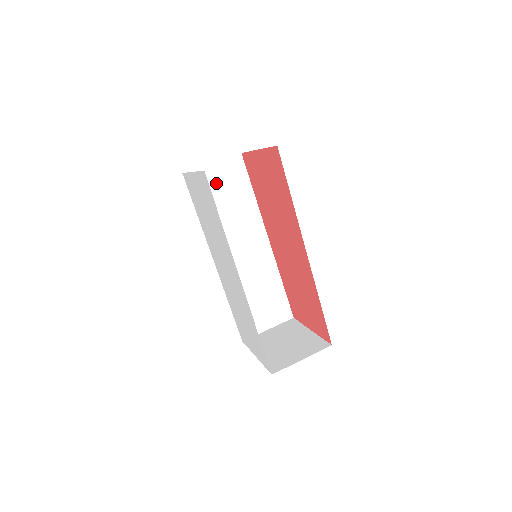
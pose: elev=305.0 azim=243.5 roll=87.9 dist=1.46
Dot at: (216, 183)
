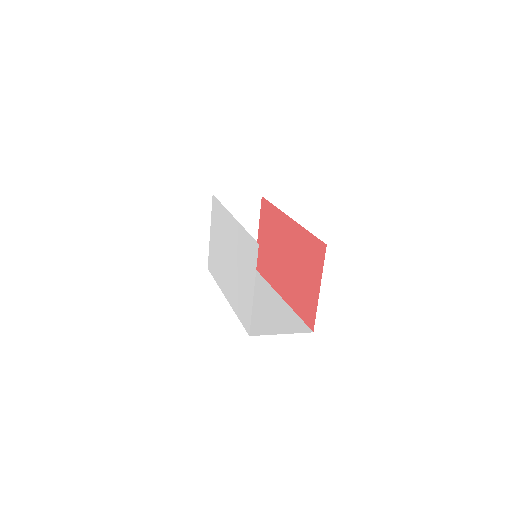
Dot at: occluded
